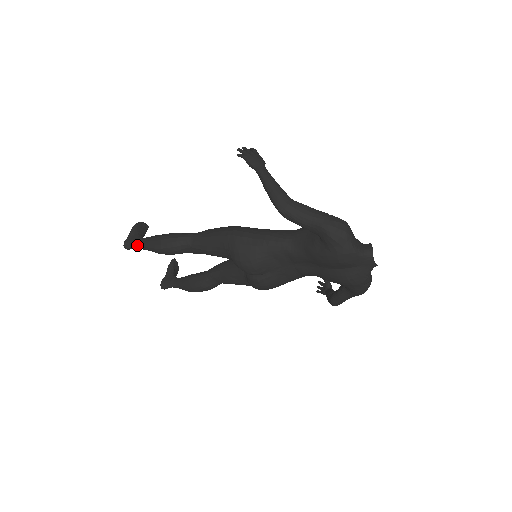
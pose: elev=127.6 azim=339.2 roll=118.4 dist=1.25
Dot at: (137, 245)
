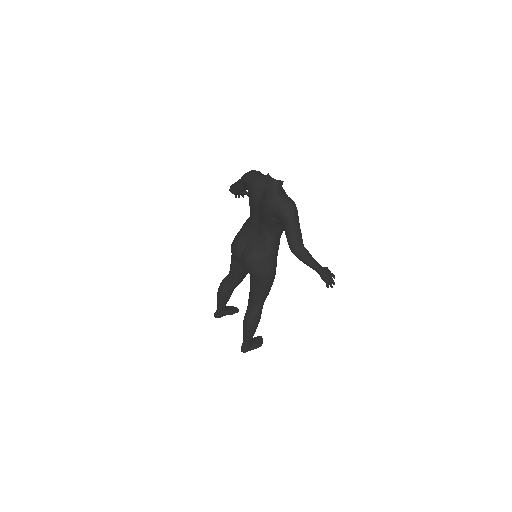
Dot at: (217, 307)
